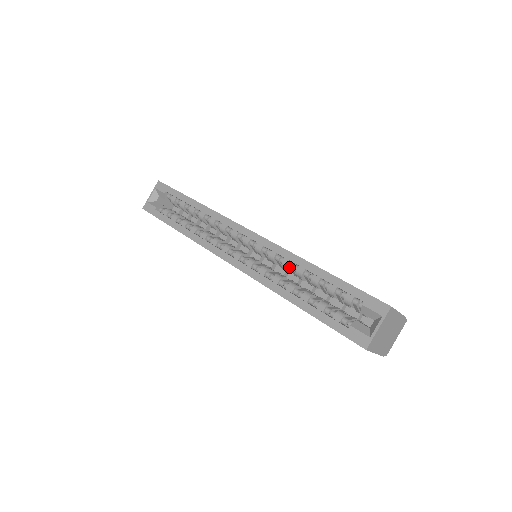
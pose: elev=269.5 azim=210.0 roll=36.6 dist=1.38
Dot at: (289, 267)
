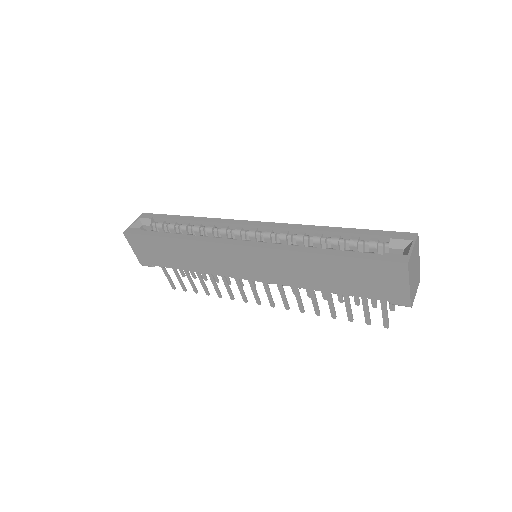
Dot at: (304, 238)
